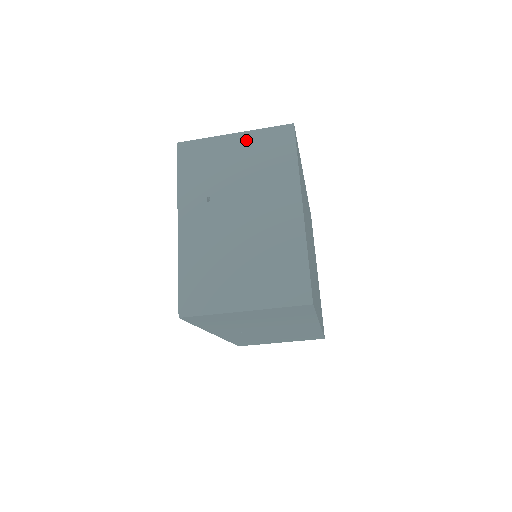
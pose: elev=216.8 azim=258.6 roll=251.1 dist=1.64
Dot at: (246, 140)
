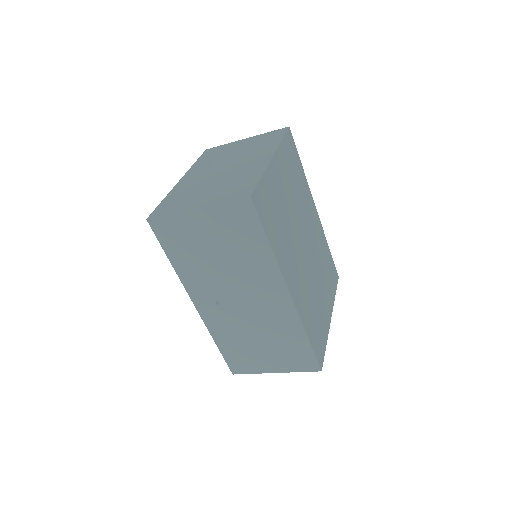
Dot at: (252, 139)
